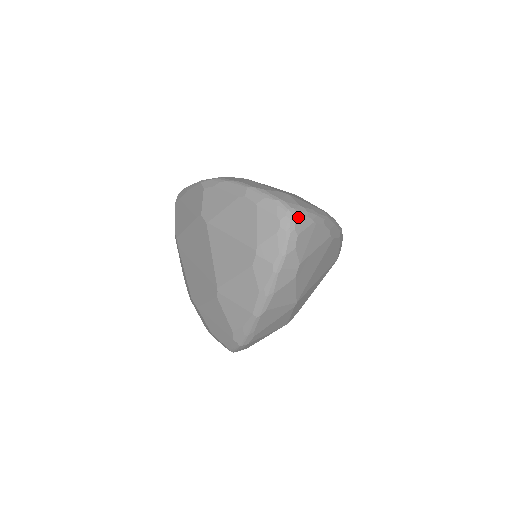
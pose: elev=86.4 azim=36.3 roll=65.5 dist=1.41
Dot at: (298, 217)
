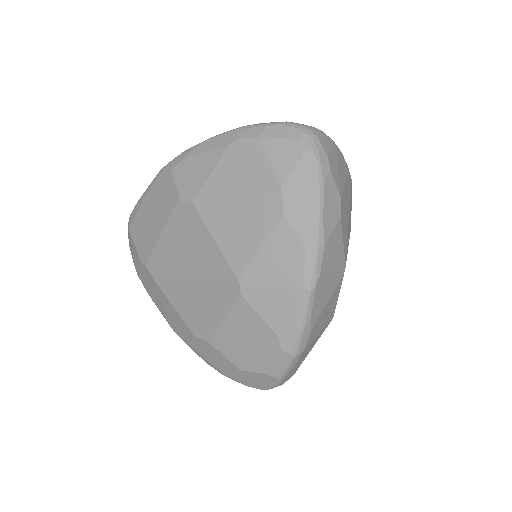
Dot at: (318, 134)
